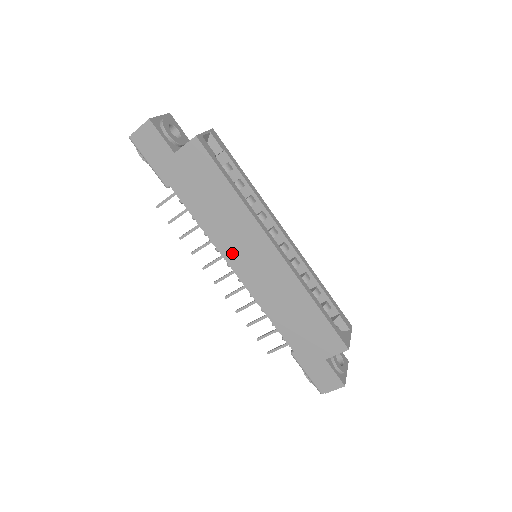
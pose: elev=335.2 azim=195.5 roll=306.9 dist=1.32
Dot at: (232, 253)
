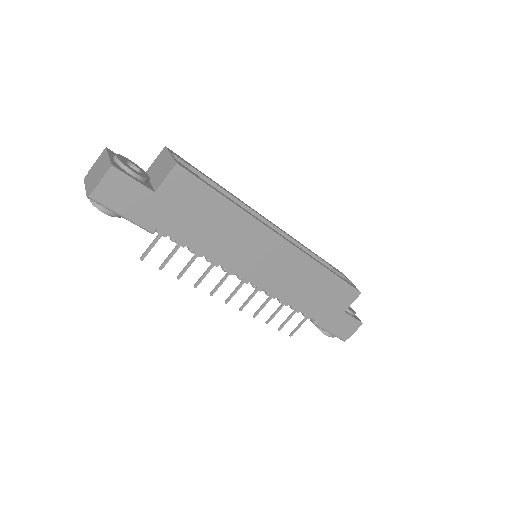
Dot at: (243, 265)
